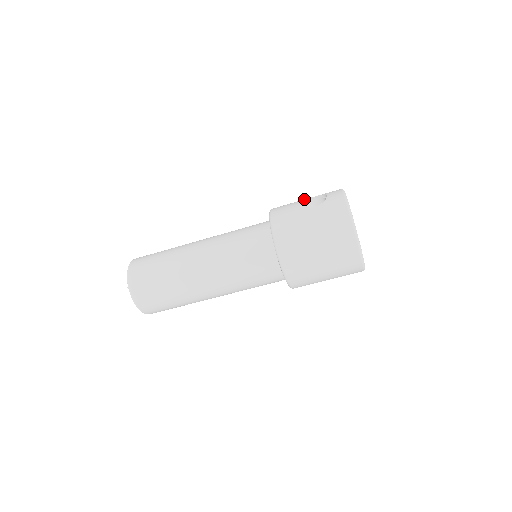
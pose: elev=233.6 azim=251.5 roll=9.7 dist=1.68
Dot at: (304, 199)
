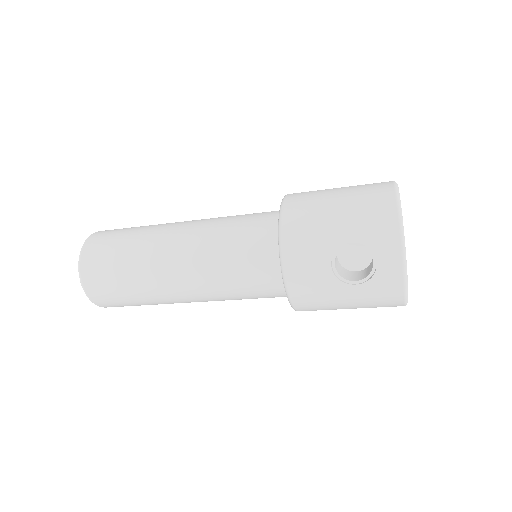
Dot at: (336, 246)
